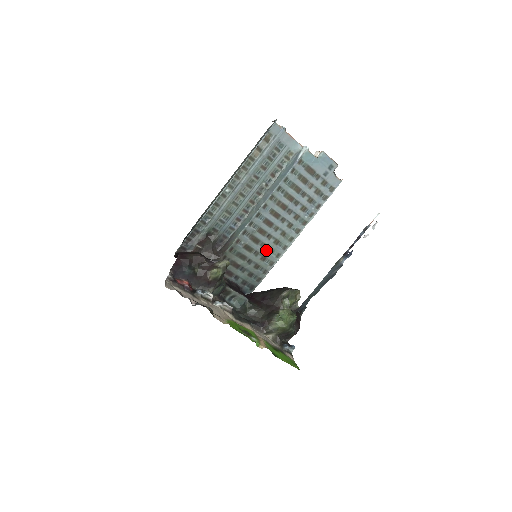
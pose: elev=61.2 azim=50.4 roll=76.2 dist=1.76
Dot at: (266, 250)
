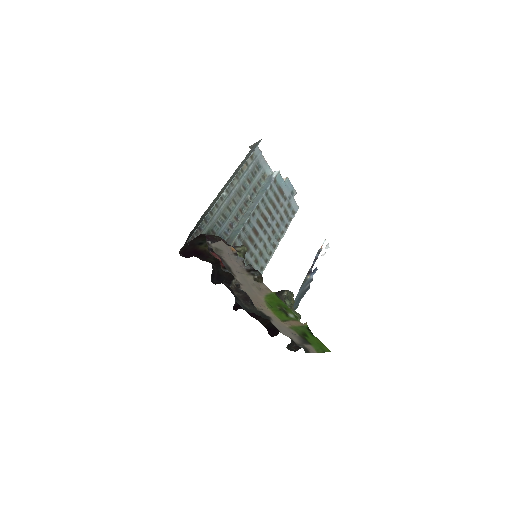
Dot at: (253, 260)
